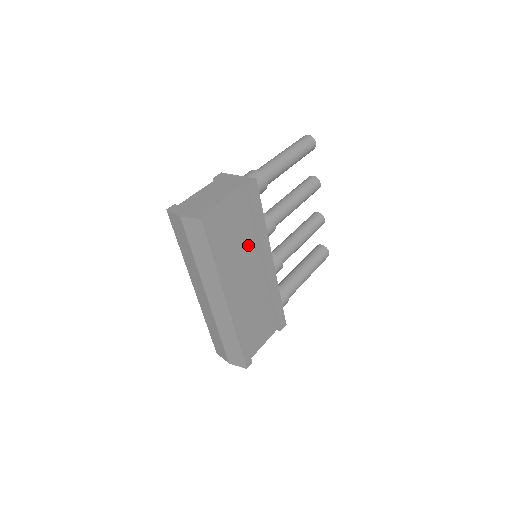
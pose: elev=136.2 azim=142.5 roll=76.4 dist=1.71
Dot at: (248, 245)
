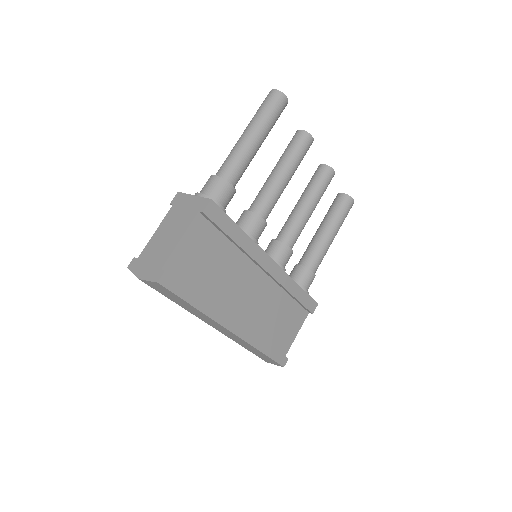
Dot at: (234, 263)
